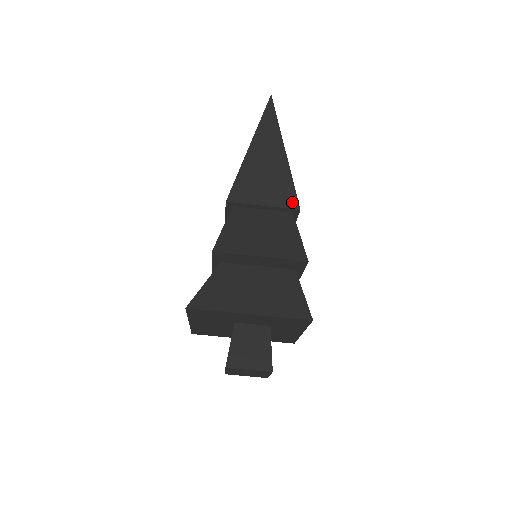
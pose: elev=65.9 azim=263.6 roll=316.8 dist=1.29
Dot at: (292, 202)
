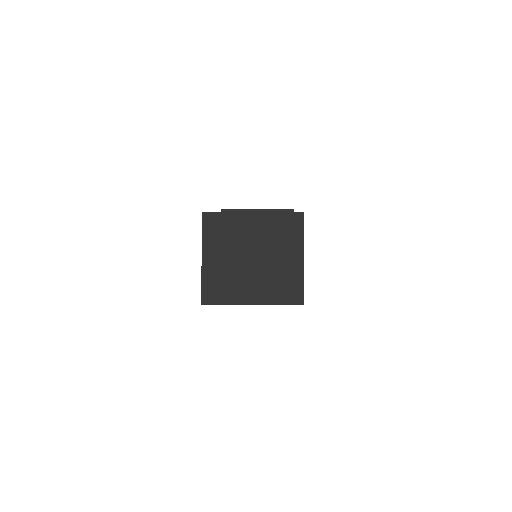
Dot at: occluded
